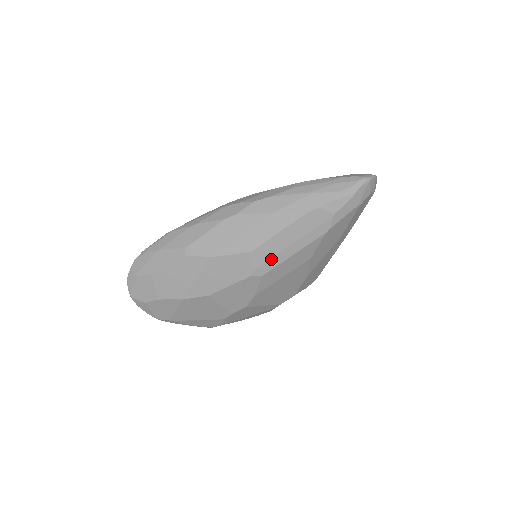
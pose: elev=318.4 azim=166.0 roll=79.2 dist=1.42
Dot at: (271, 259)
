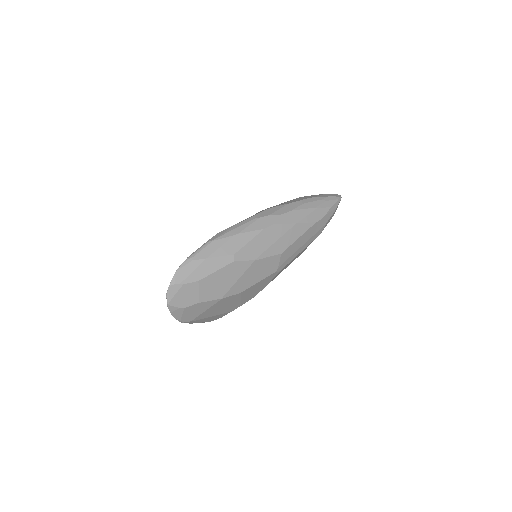
Dot at: (289, 258)
